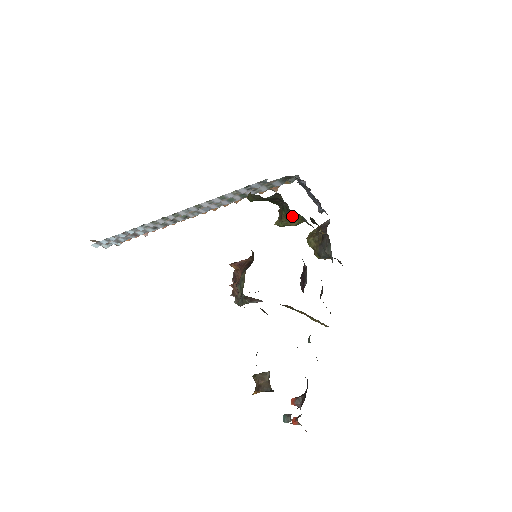
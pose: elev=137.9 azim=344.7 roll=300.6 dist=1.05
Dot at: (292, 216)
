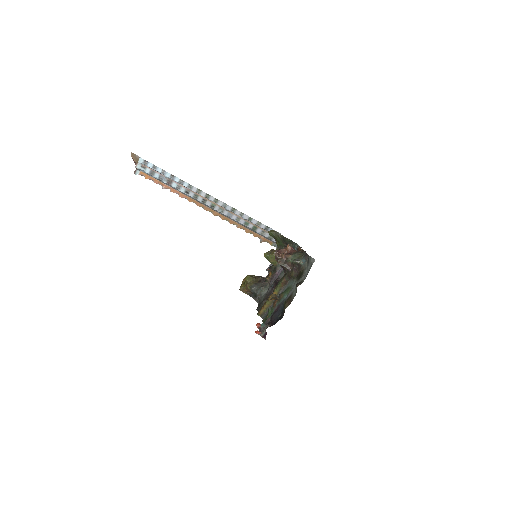
Dot at: occluded
